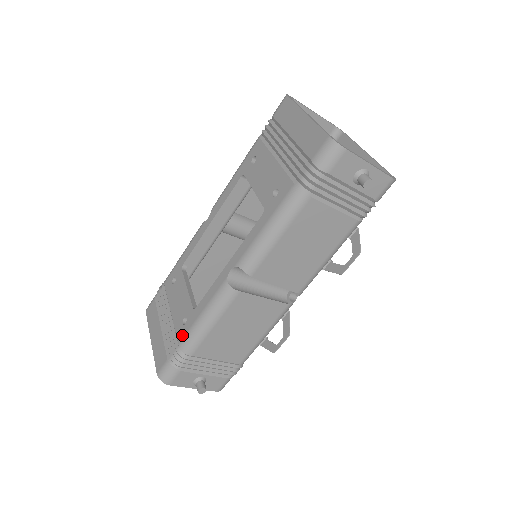
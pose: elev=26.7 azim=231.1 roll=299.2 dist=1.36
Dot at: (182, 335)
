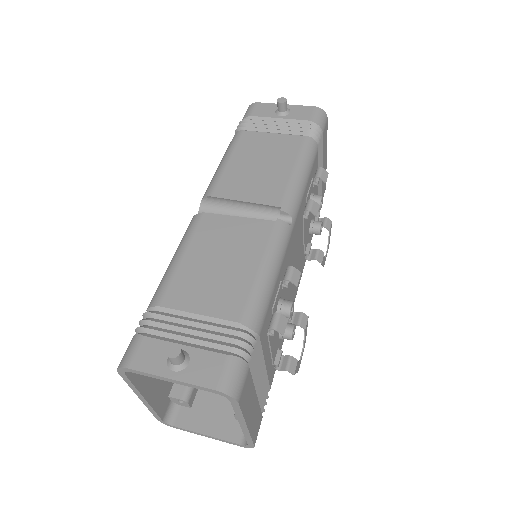
Dot at: occluded
